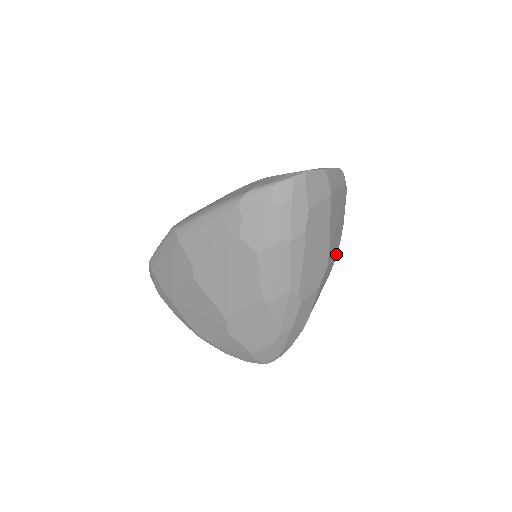
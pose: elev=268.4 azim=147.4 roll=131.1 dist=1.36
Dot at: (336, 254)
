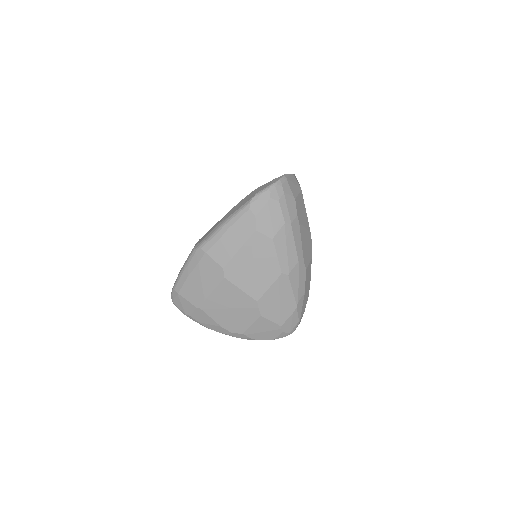
Dot at: occluded
